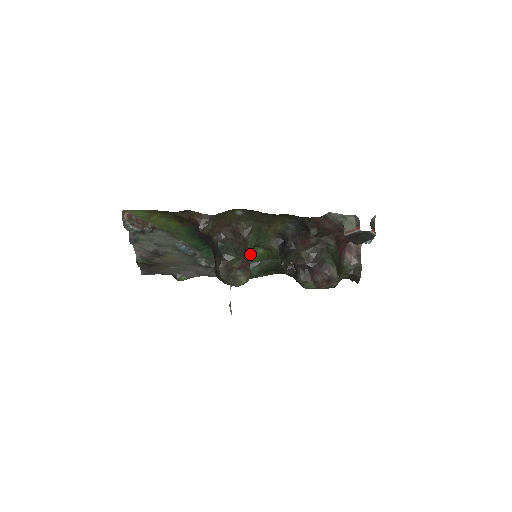
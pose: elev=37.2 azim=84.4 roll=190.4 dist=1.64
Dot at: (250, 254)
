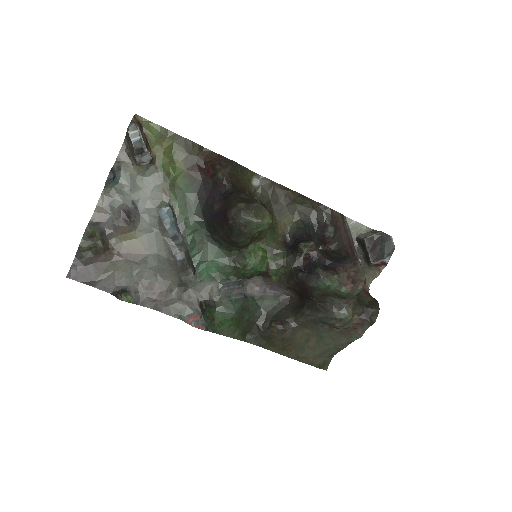
Dot at: (249, 253)
